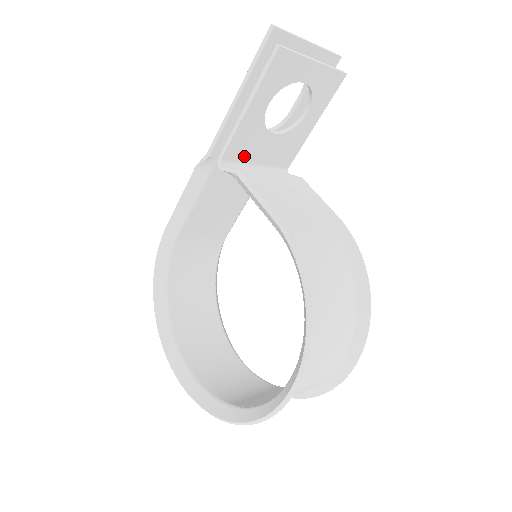
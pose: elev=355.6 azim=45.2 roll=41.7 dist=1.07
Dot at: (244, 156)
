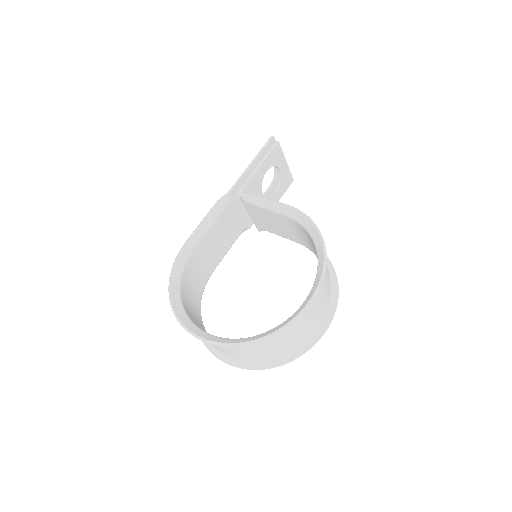
Dot at: occluded
